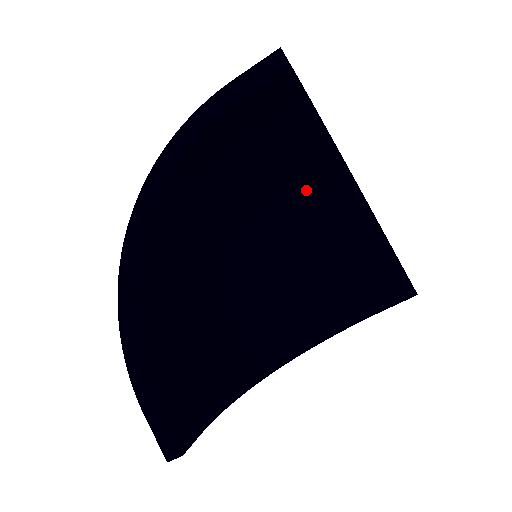
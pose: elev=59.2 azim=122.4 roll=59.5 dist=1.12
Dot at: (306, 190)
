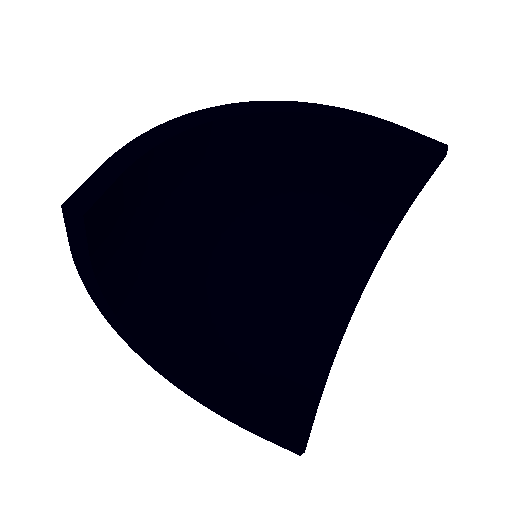
Dot at: (318, 282)
